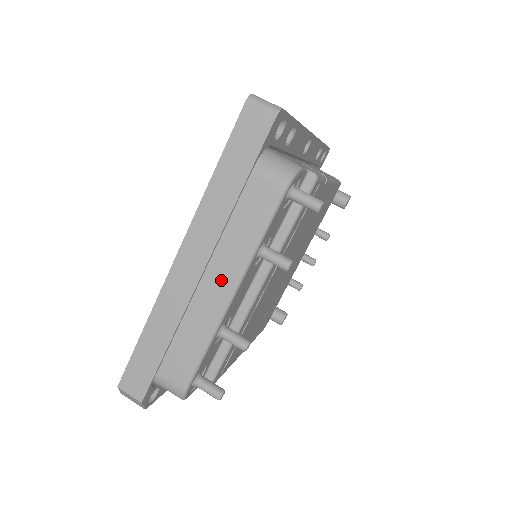
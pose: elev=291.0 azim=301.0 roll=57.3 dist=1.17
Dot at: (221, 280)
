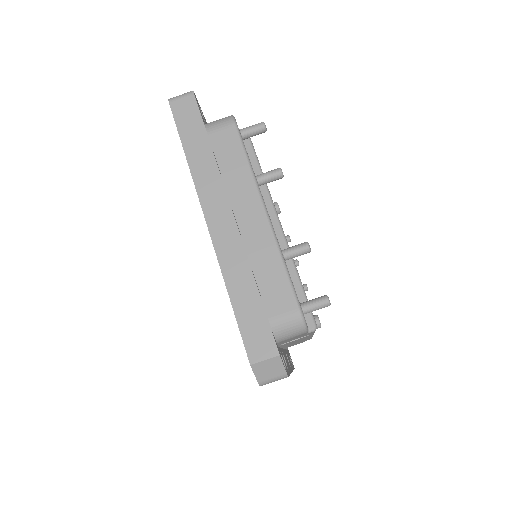
Dot at: (249, 209)
